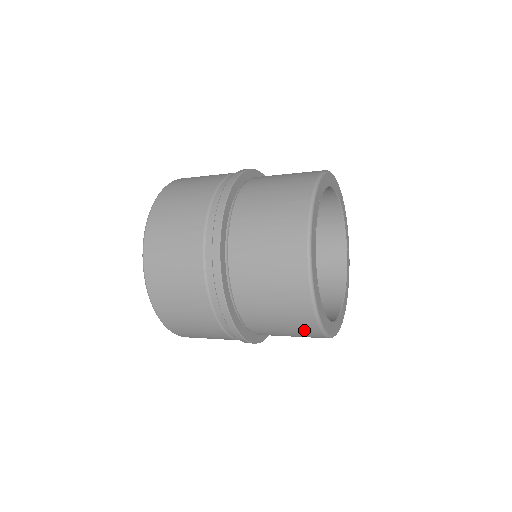
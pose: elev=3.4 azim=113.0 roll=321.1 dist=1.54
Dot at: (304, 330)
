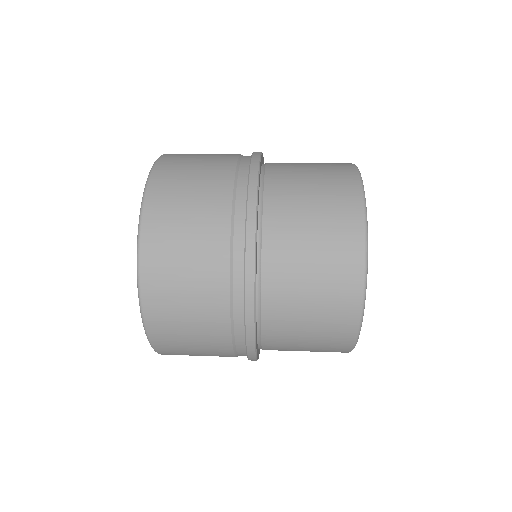
Dot at: occluded
